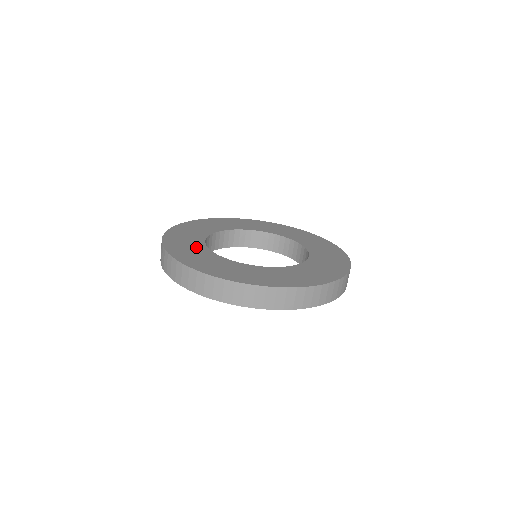
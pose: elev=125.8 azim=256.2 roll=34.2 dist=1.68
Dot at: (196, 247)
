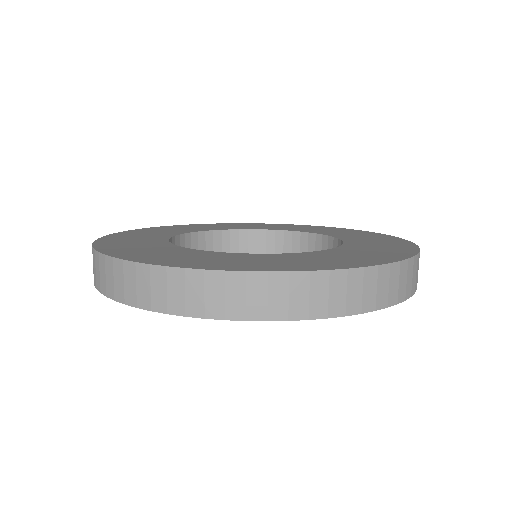
Dot at: (160, 247)
